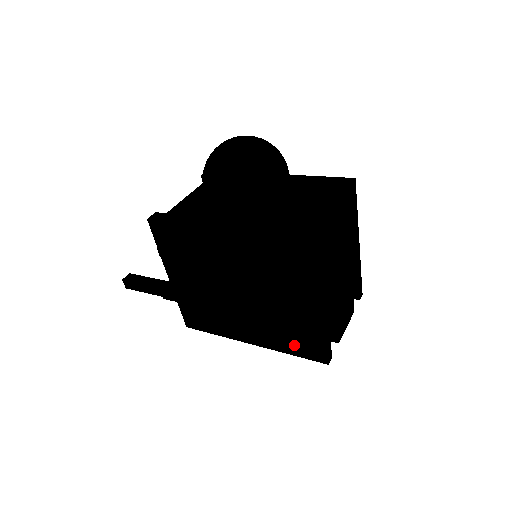
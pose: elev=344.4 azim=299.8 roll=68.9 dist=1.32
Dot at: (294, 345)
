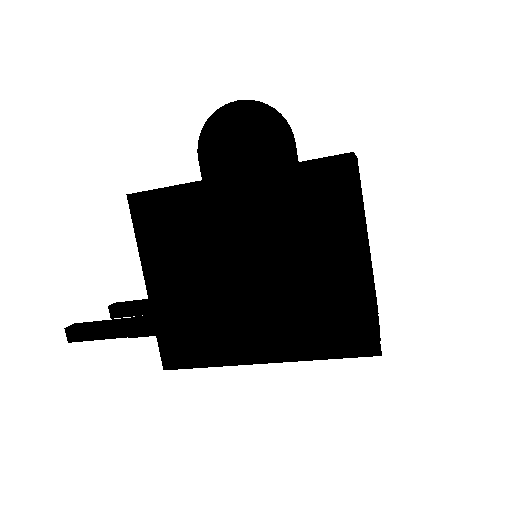
Dot at: (330, 338)
